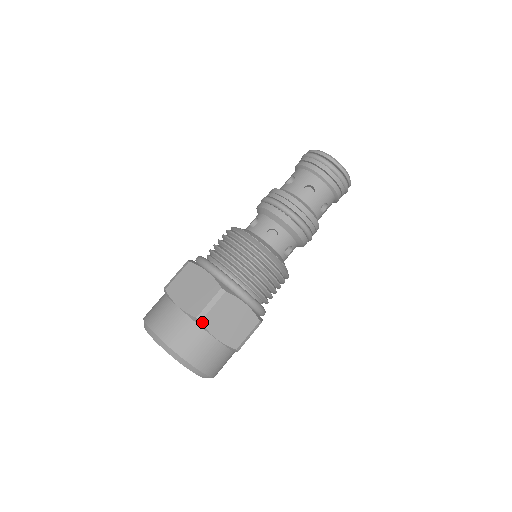
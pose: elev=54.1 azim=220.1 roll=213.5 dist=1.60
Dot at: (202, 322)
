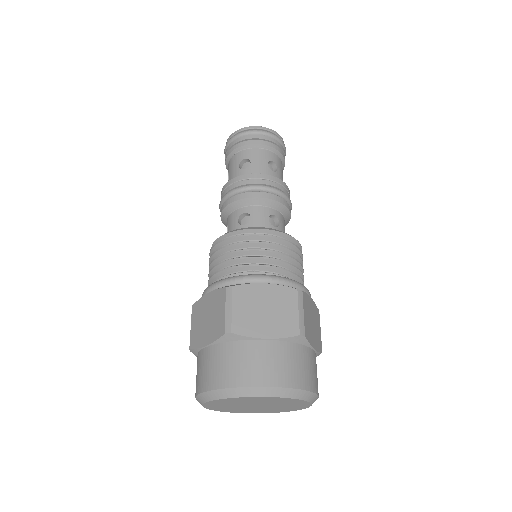
Dot at: (234, 332)
